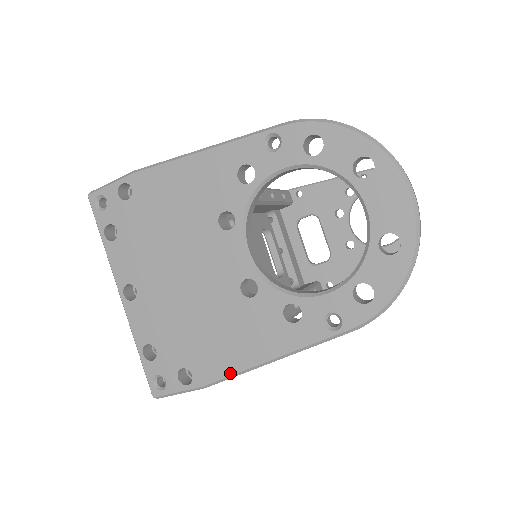
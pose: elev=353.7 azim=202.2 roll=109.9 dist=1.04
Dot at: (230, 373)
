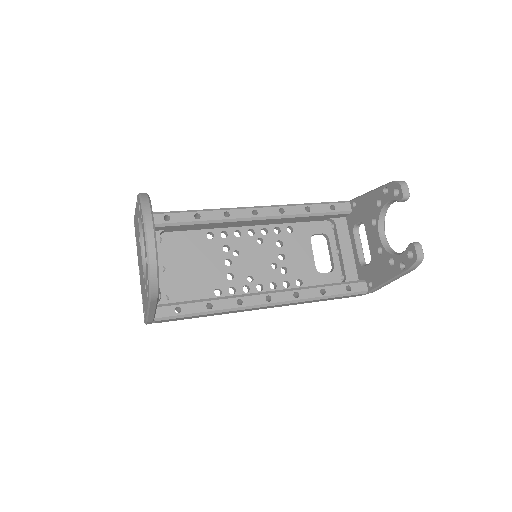
Dot at: (146, 316)
